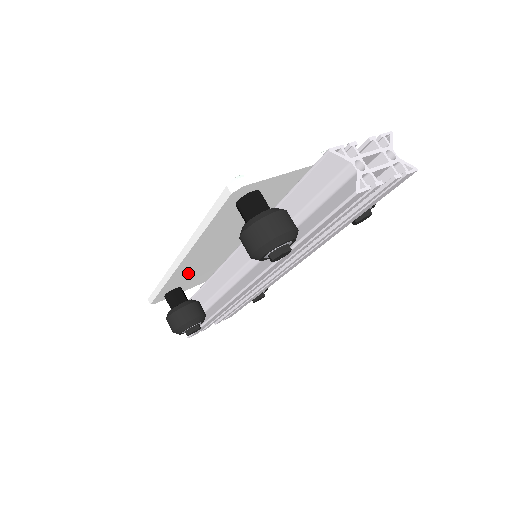
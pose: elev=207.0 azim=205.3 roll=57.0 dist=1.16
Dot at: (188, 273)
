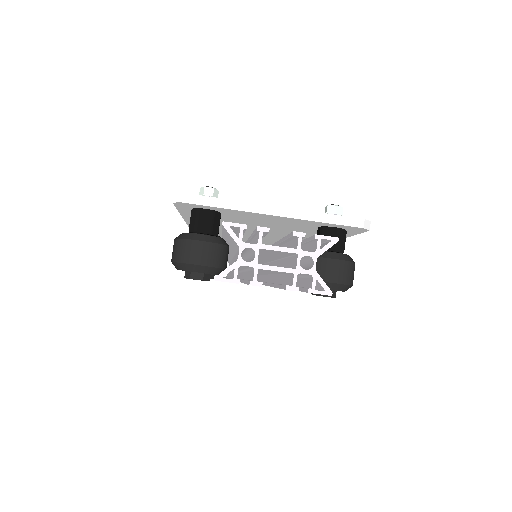
Dot at: occluded
